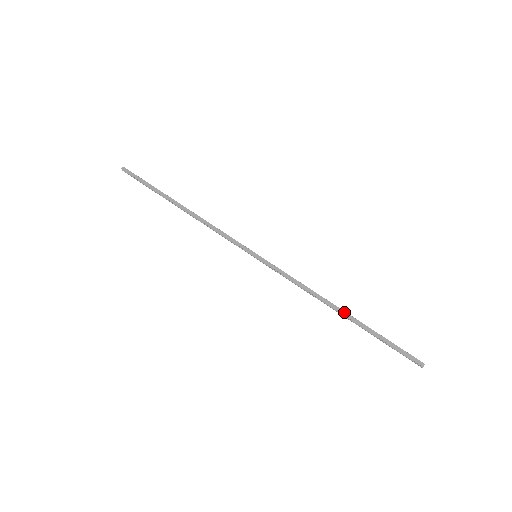
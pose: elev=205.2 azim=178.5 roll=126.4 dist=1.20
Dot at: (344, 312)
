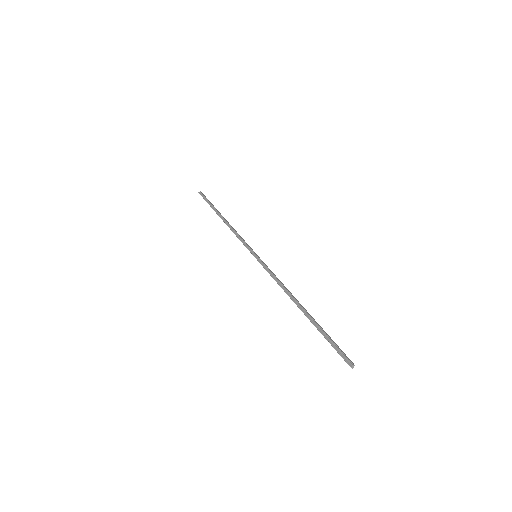
Dot at: occluded
